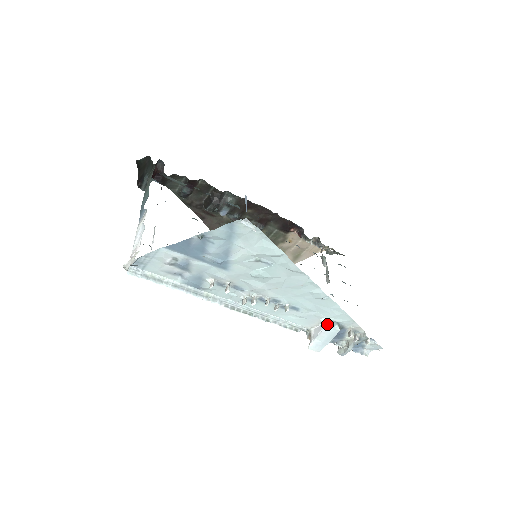
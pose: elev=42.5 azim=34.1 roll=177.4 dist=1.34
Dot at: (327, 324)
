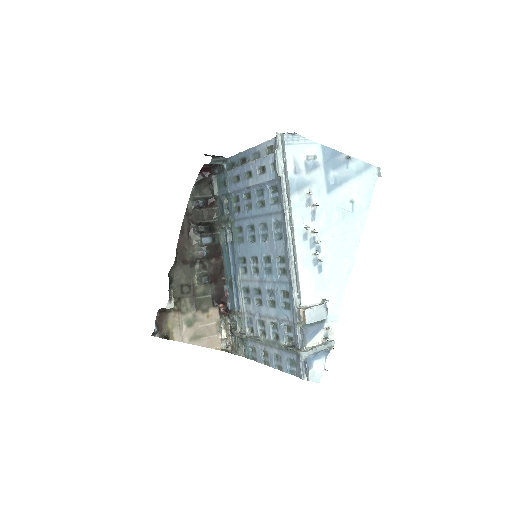
Dot at: (325, 303)
